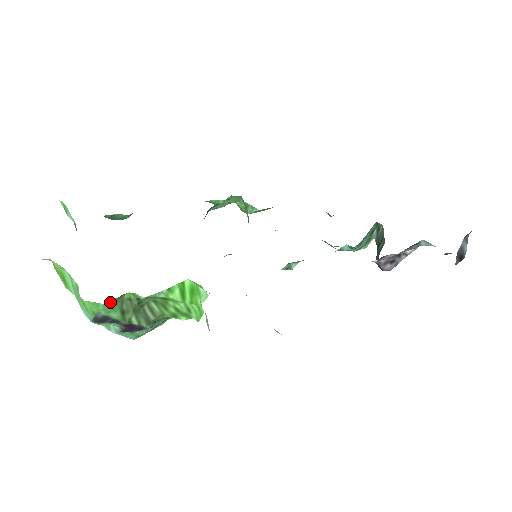
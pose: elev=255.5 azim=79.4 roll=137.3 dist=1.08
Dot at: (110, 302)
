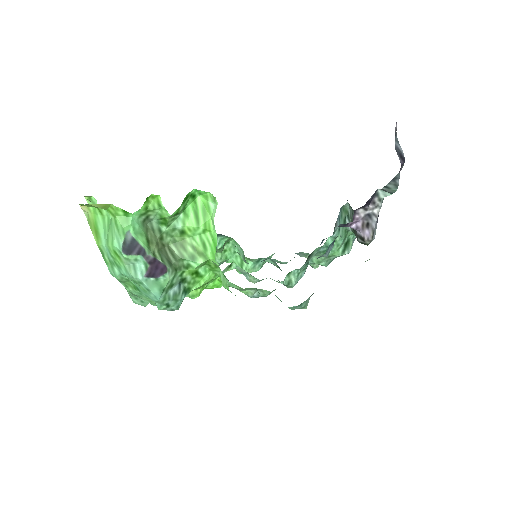
Dot at: (137, 221)
